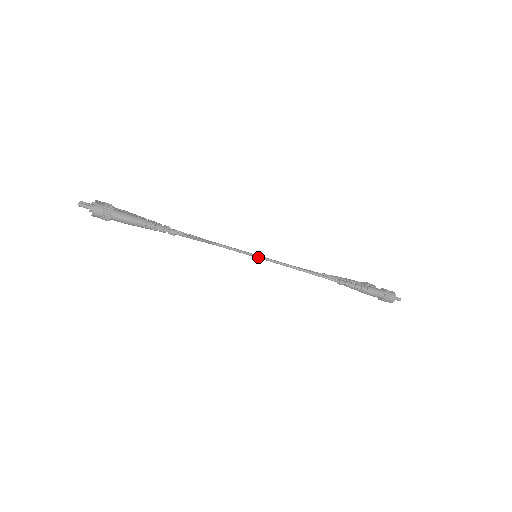
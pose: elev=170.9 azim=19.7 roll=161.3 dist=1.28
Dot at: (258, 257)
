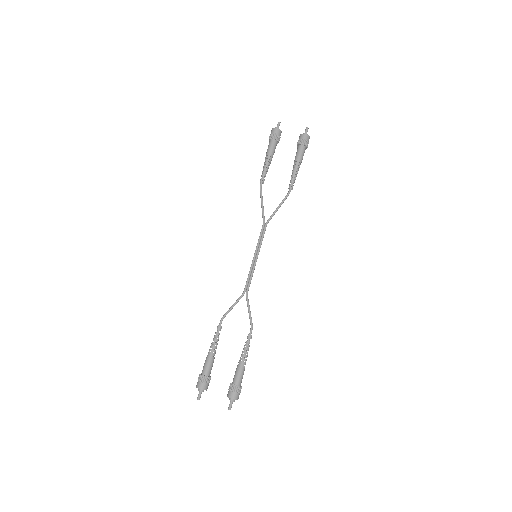
Dot at: occluded
